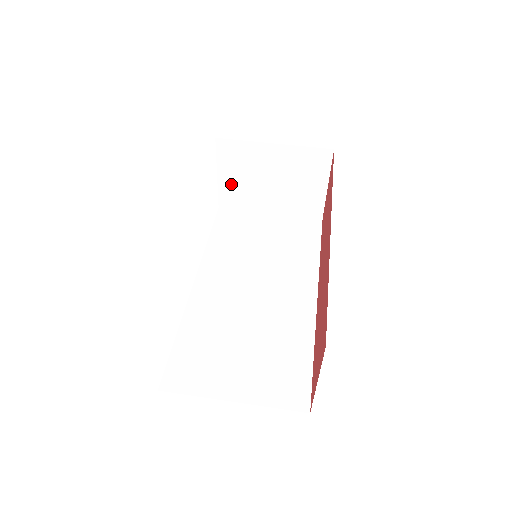
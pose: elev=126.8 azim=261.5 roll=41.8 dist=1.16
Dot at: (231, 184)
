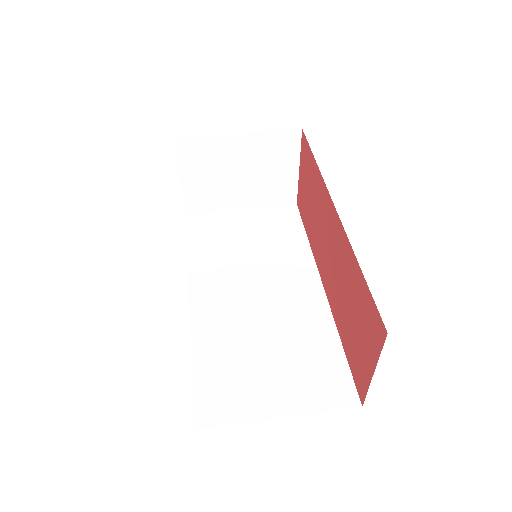
Dot at: (196, 186)
